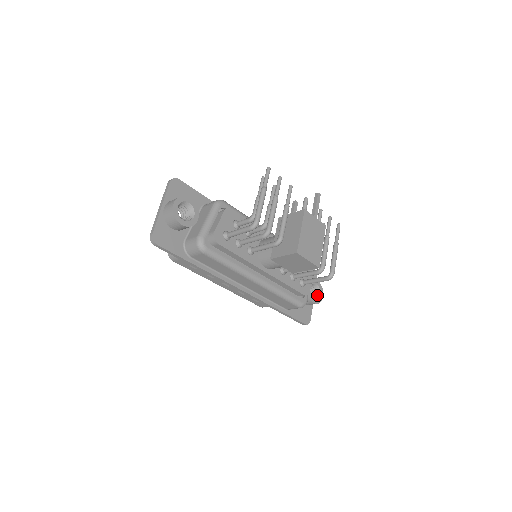
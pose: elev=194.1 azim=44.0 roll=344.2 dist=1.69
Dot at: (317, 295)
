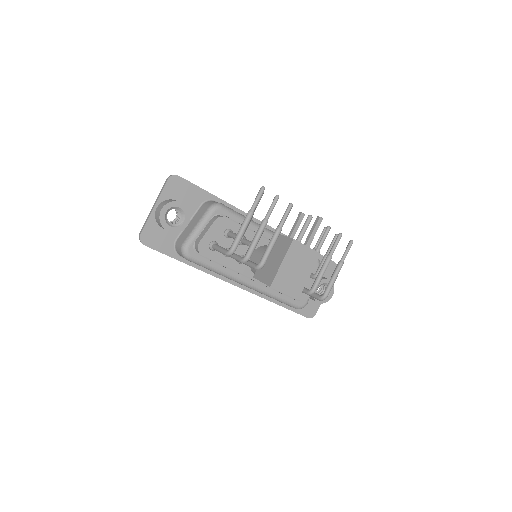
Dot at: occluded
